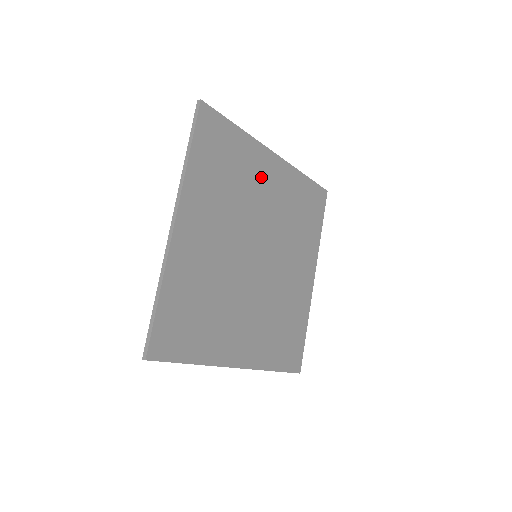
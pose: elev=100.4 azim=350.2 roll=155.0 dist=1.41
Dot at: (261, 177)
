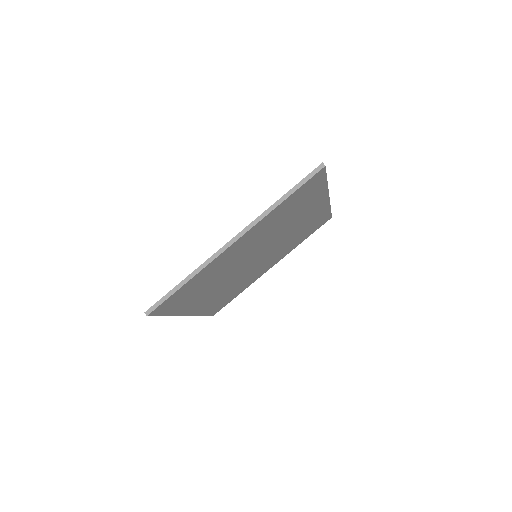
Dot at: (307, 212)
